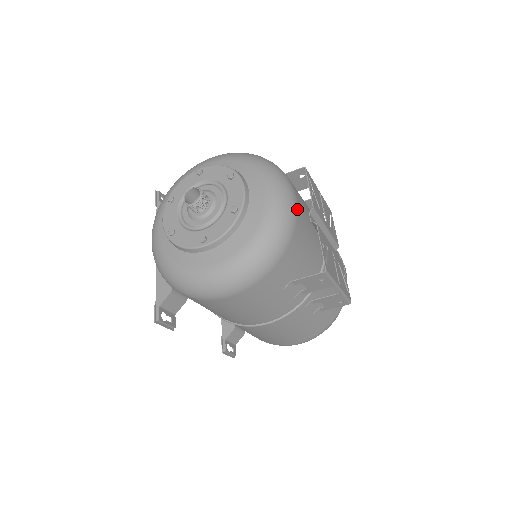
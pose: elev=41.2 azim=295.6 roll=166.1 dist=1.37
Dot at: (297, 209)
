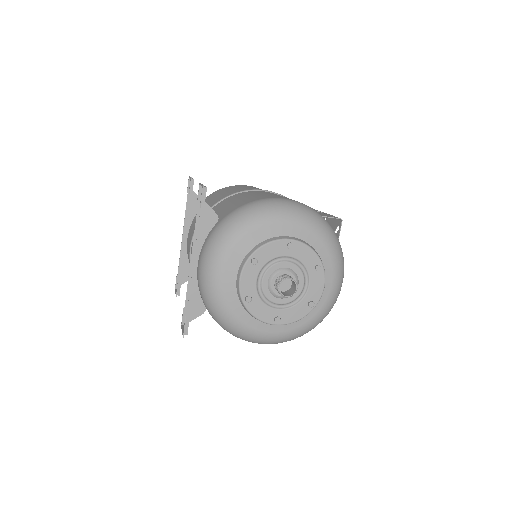
Dot at: occluded
